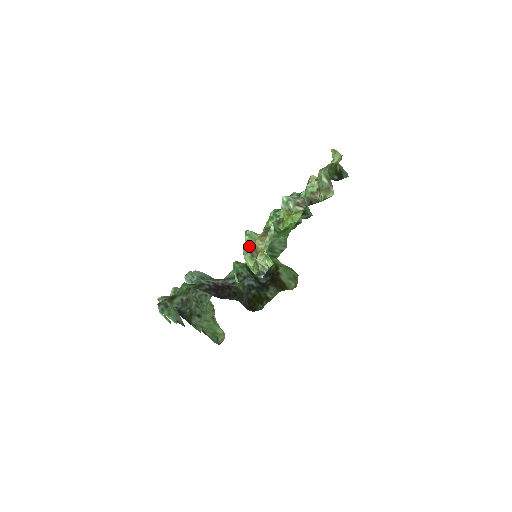
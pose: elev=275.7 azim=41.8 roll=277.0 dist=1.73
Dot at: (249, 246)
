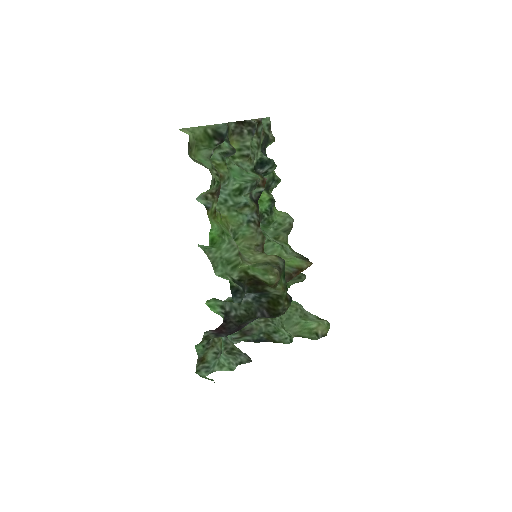
Dot at: occluded
